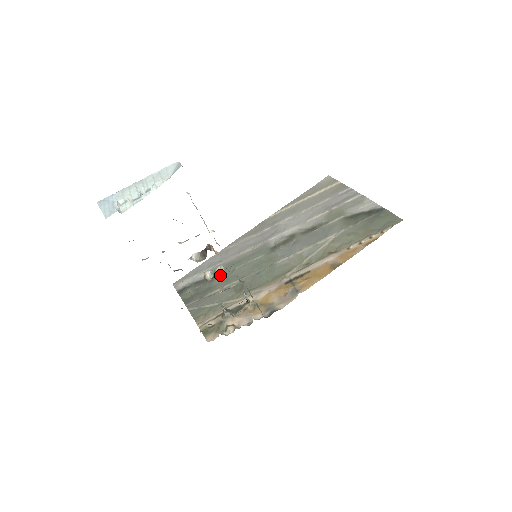
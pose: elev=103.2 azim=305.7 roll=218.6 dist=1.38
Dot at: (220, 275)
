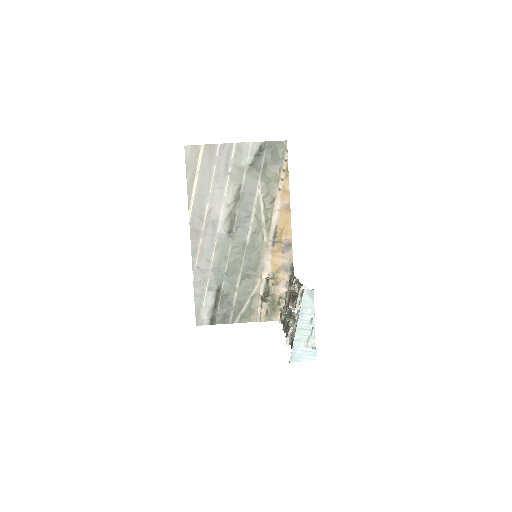
Dot at: occluded
